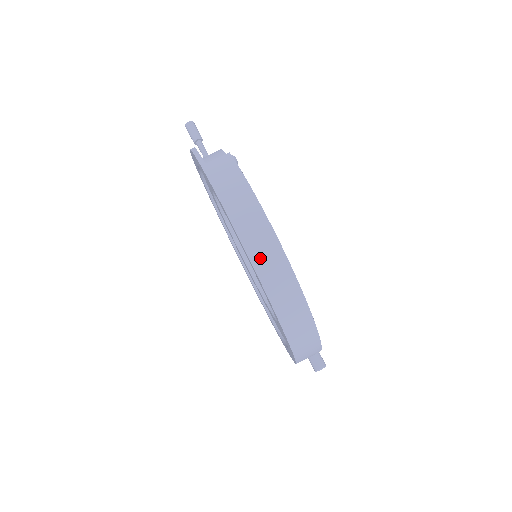
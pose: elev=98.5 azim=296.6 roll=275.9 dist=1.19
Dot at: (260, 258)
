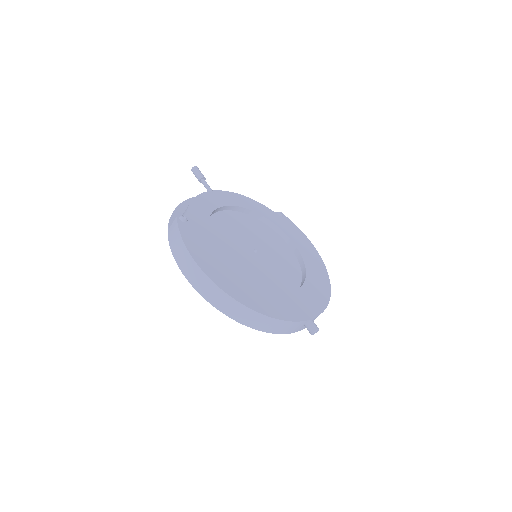
Dot at: (202, 289)
